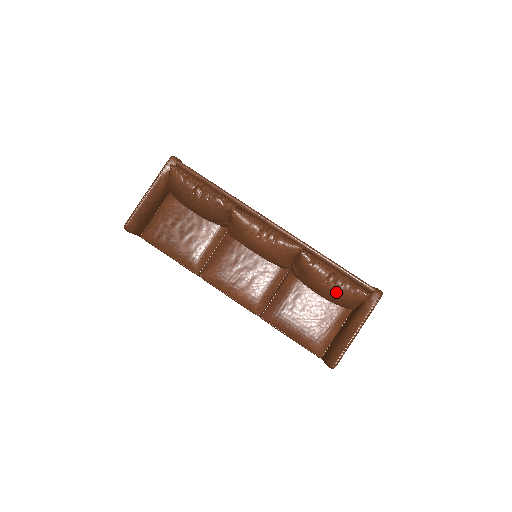
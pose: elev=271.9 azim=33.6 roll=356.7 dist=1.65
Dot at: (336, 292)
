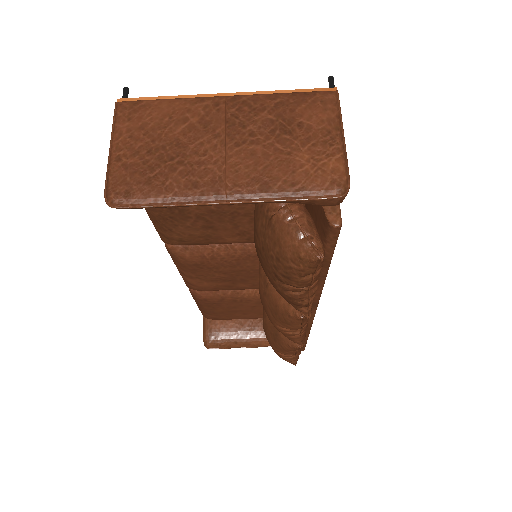
Dot at: occluded
